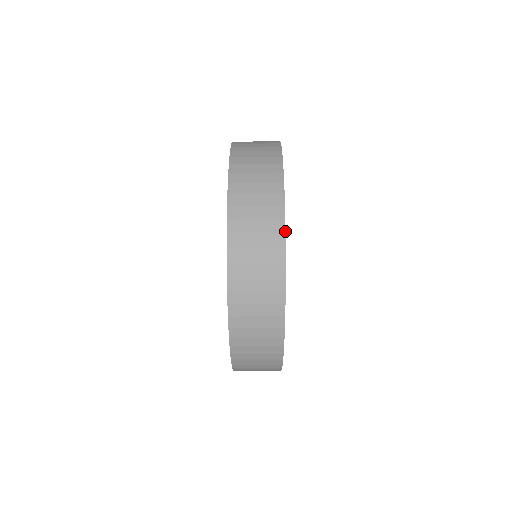
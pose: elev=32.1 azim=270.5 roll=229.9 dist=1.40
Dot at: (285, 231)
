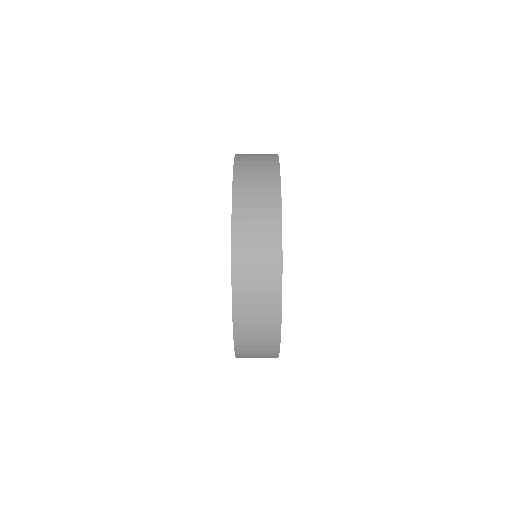
Dot at: occluded
